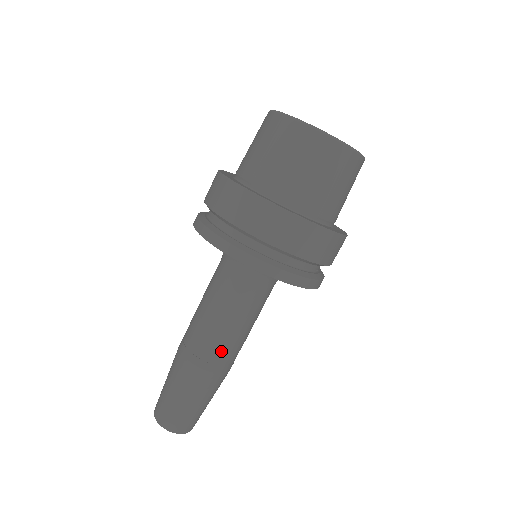
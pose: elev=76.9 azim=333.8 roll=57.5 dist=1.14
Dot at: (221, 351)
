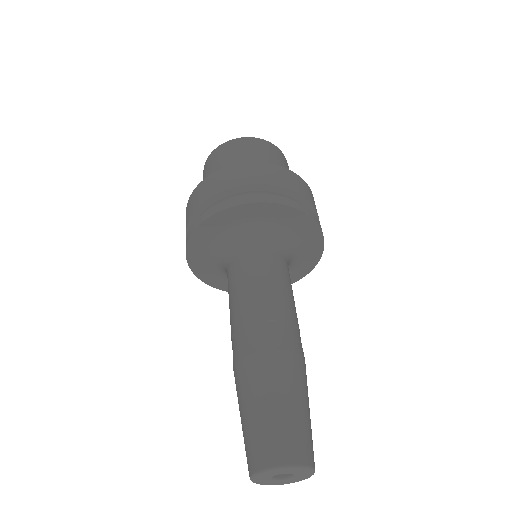
Dot at: (265, 323)
